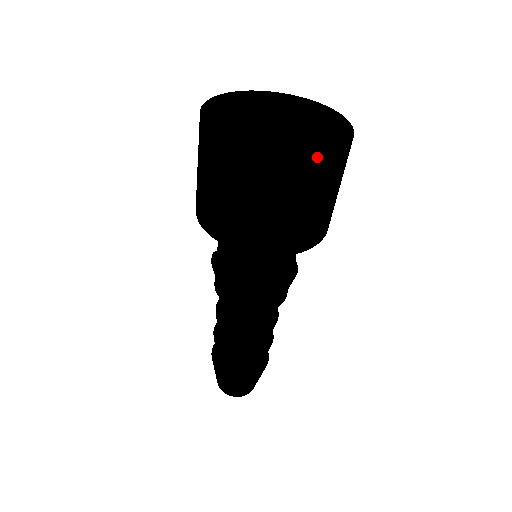
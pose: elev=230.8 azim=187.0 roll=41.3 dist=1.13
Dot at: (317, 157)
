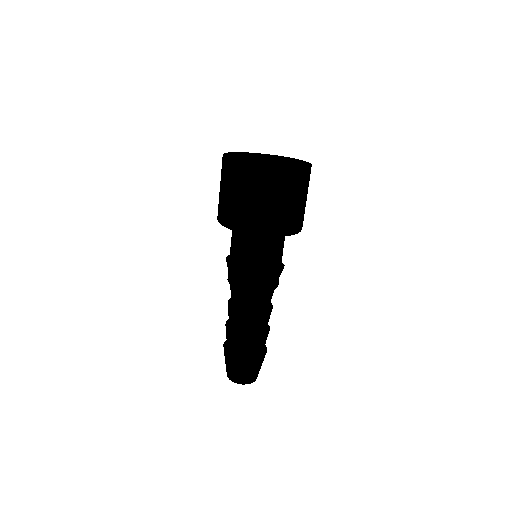
Dot at: (270, 168)
